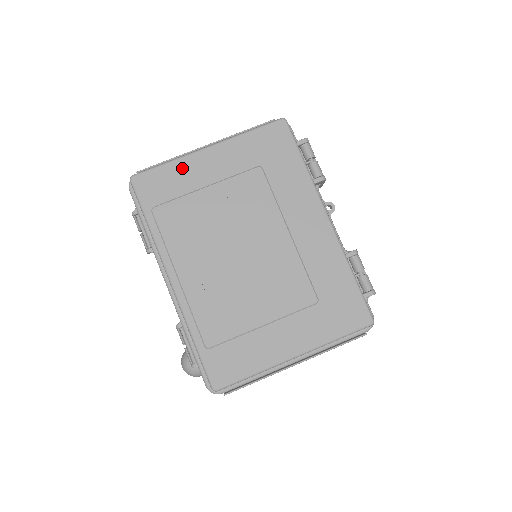
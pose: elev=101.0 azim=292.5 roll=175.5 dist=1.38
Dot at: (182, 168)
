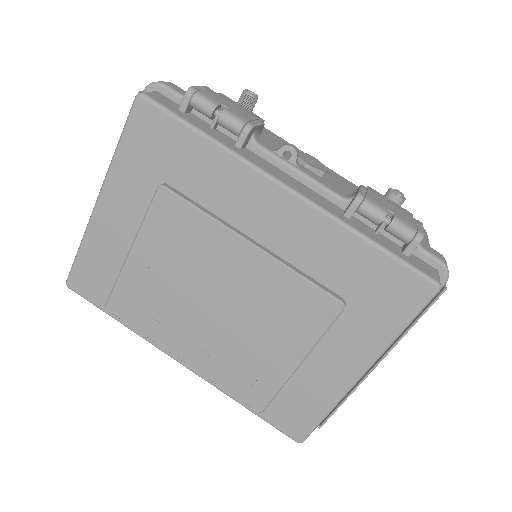
Dot at: (95, 244)
